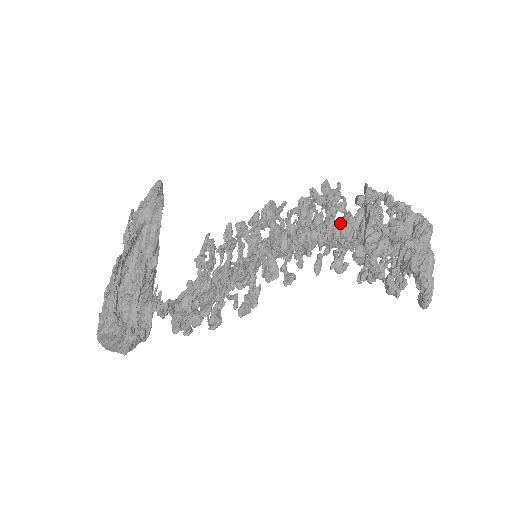
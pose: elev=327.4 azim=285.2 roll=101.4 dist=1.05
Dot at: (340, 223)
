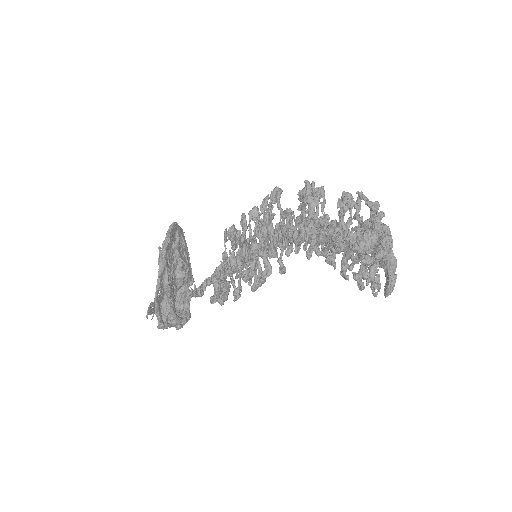
Dot at: (317, 232)
